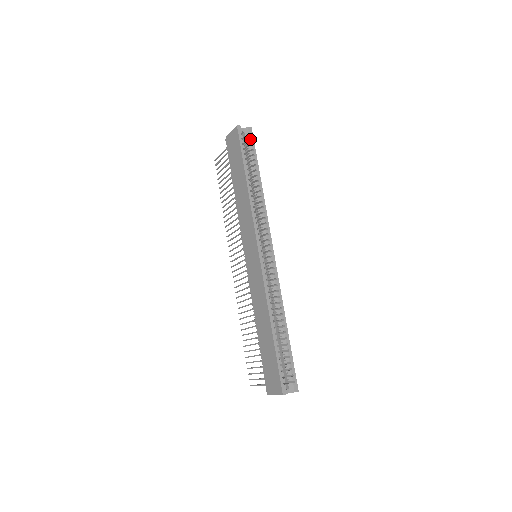
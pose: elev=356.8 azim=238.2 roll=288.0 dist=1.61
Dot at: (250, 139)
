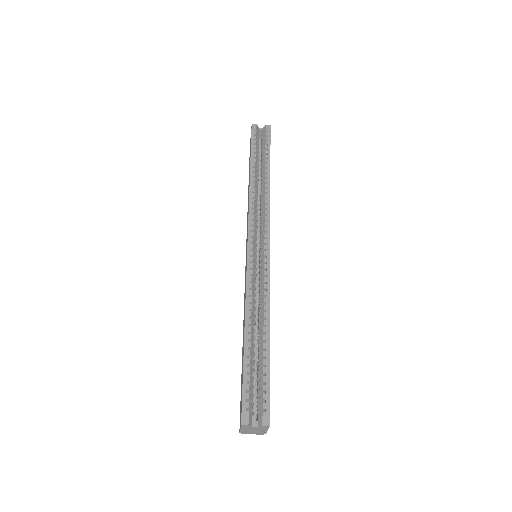
Dot at: (266, 135)
